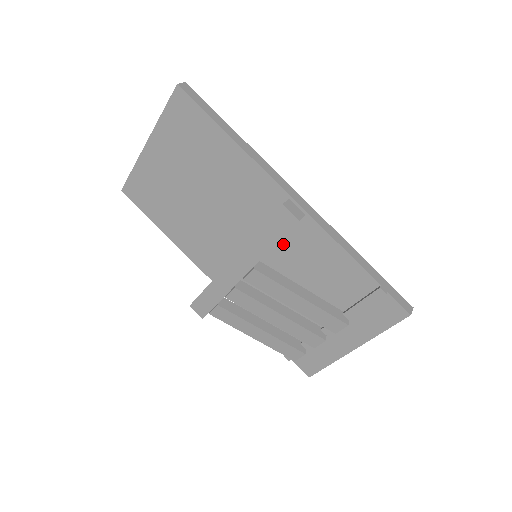
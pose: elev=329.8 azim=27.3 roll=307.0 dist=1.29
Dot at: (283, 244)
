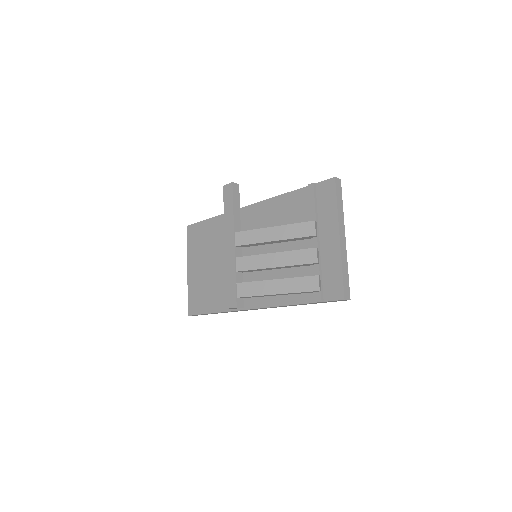
Dot at: occluded
